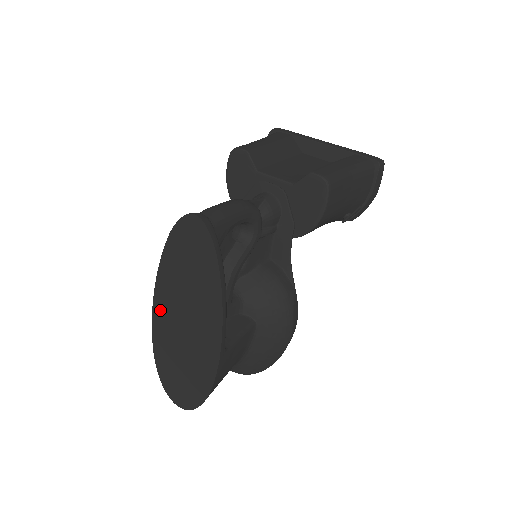
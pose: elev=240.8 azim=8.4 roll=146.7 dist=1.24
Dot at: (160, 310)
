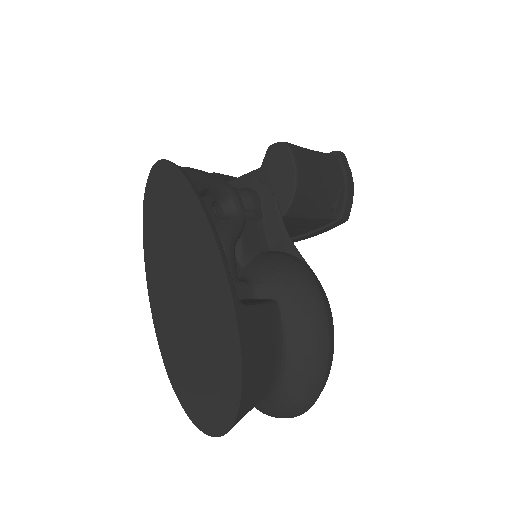
Dot at: (158, 304)
